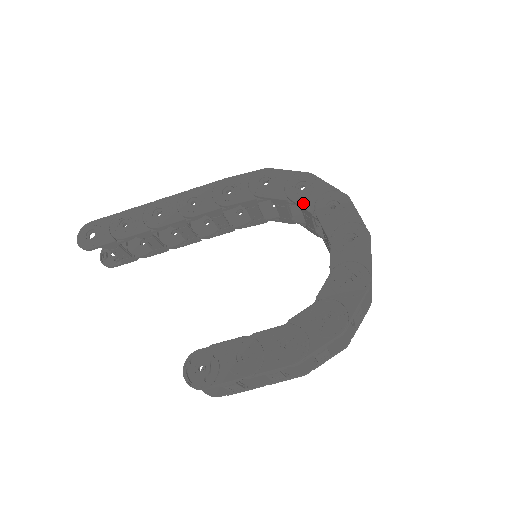
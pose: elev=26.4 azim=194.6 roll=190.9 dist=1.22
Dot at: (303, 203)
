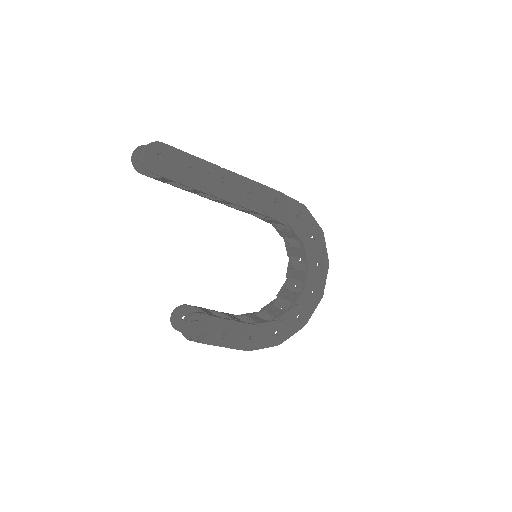
Dot at: (308, 250)
